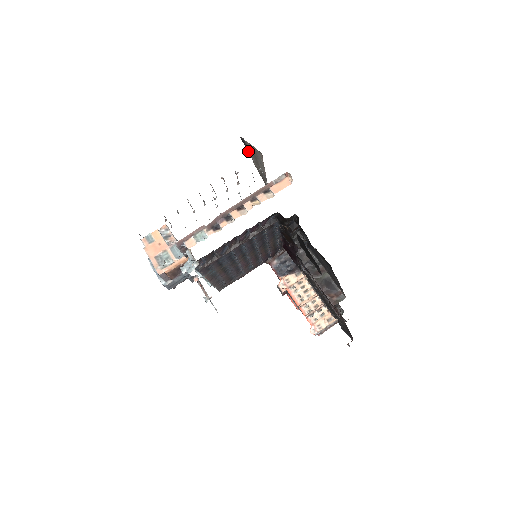
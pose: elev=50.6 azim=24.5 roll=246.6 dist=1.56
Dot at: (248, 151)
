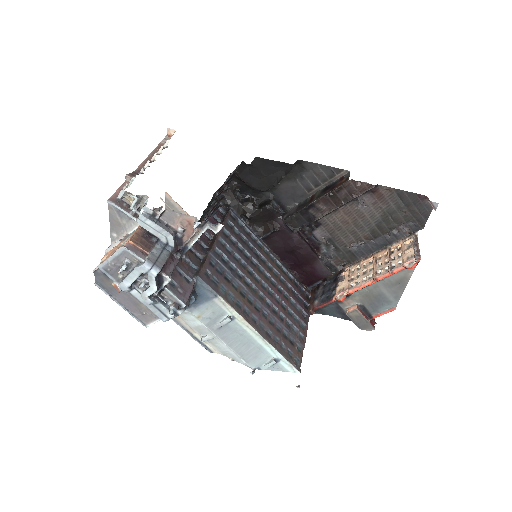
Dot at: occluded
